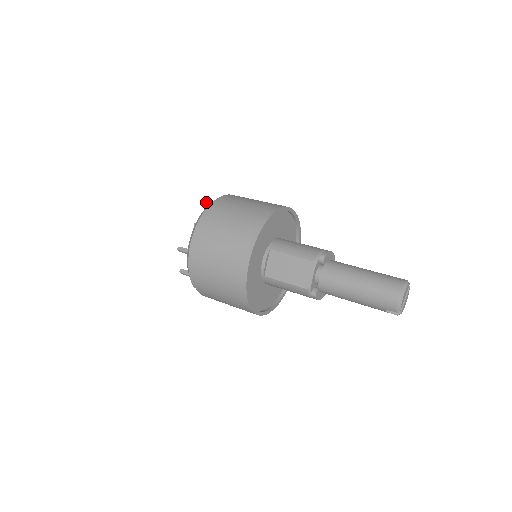
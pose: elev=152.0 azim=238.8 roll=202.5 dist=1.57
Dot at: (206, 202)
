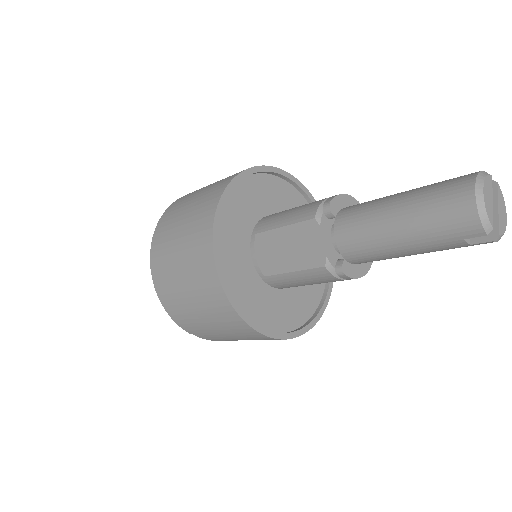
Dot at: occluded
